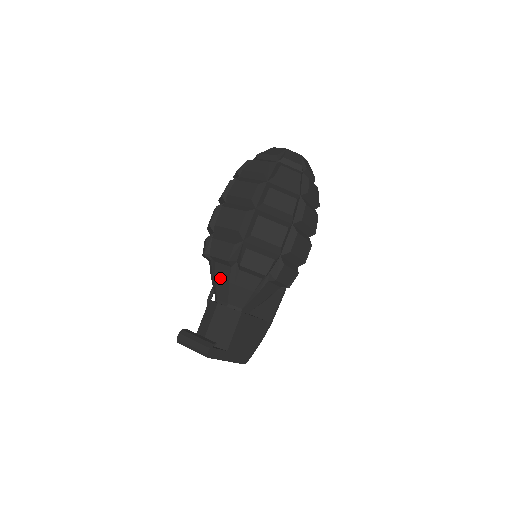
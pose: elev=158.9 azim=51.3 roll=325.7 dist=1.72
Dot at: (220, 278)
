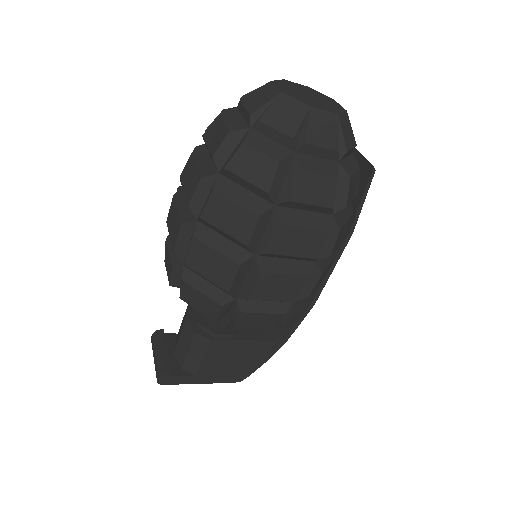
Dot at: occluded
